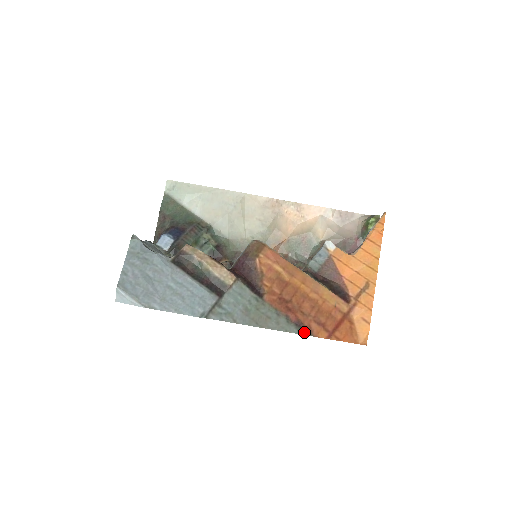
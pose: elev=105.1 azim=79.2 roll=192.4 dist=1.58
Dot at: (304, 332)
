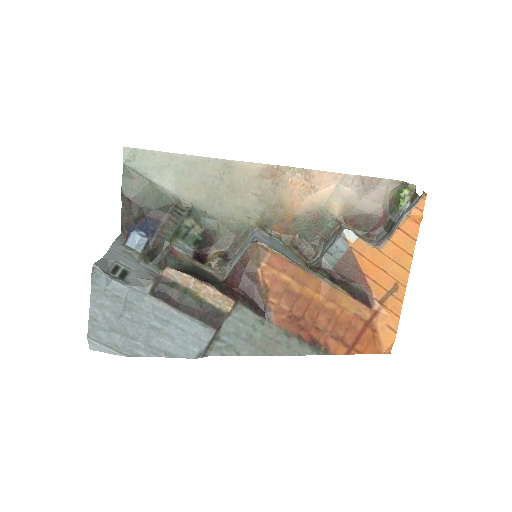
Dot at: (320, 351)
